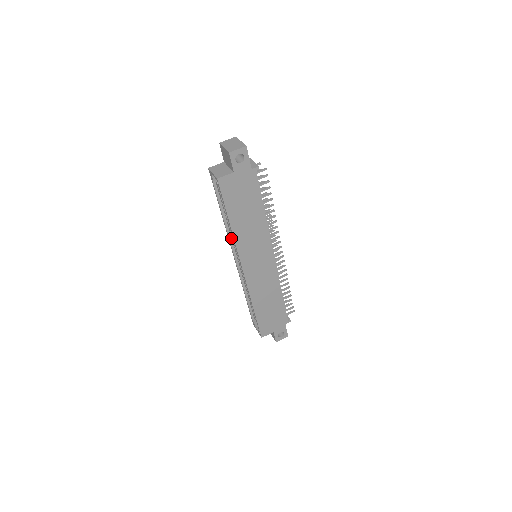
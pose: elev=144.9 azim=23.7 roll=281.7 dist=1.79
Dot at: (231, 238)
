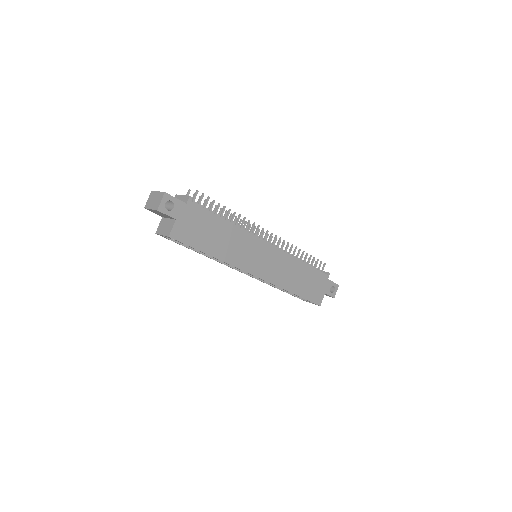
Dot at: occluded
